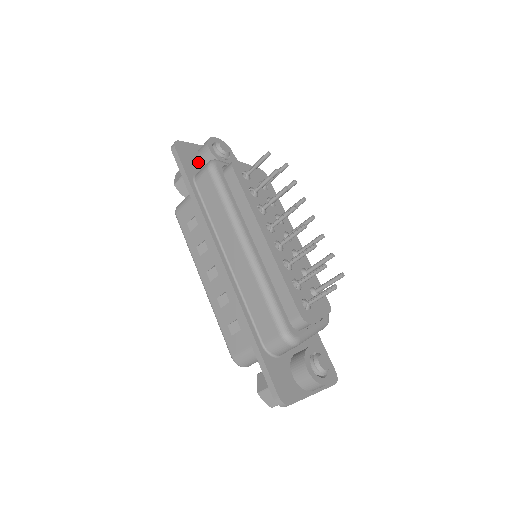
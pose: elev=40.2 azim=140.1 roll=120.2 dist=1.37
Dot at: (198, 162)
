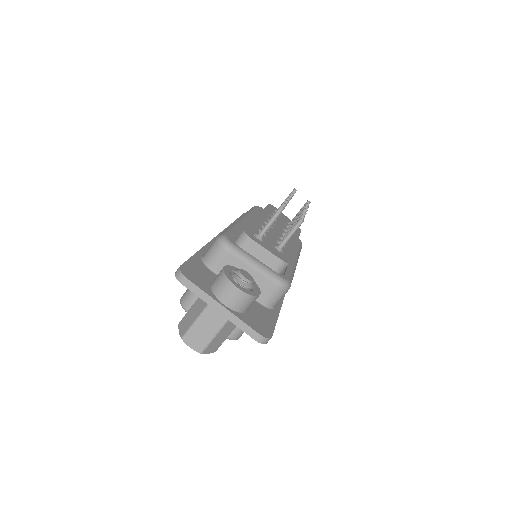
Dot at: occluded
